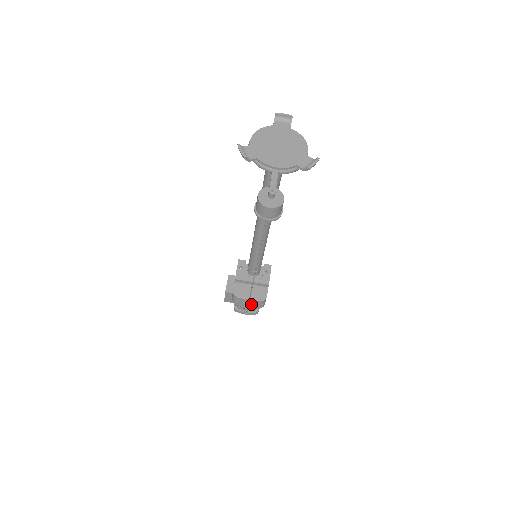
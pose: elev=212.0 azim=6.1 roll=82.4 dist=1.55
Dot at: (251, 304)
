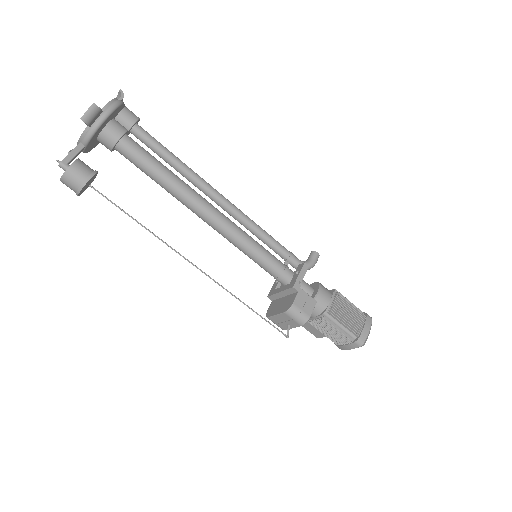
Dot at: (288, 322)
